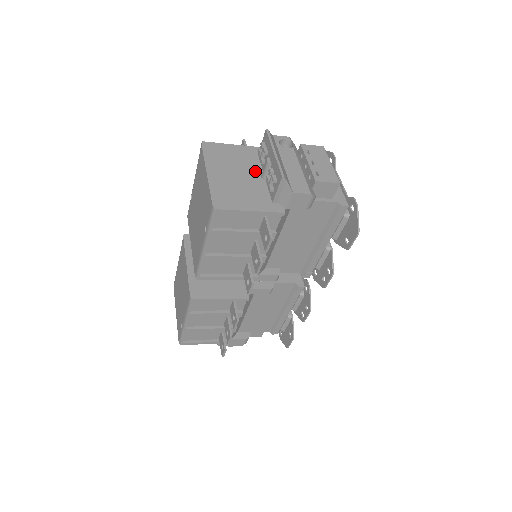
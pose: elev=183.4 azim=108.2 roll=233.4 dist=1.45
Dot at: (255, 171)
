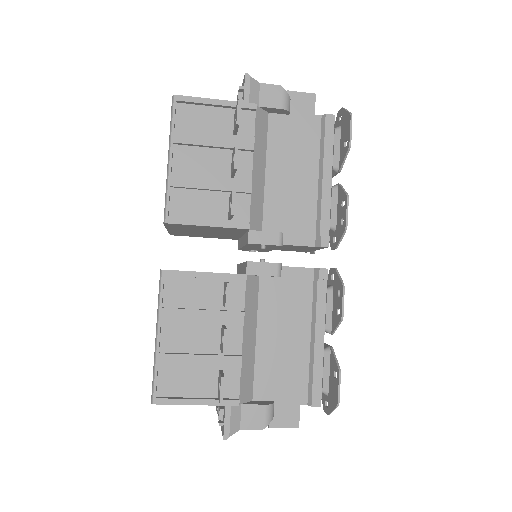
Dot at: occluded
